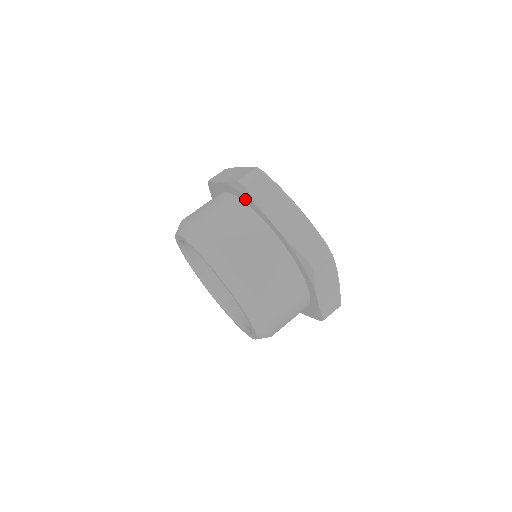
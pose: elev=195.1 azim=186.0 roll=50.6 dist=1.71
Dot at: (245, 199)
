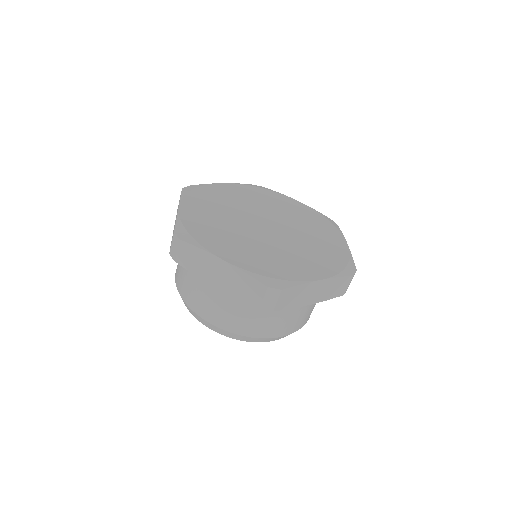
Dot at: occluded
